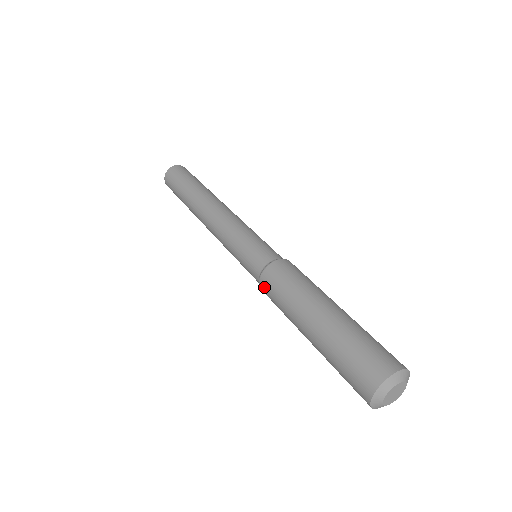
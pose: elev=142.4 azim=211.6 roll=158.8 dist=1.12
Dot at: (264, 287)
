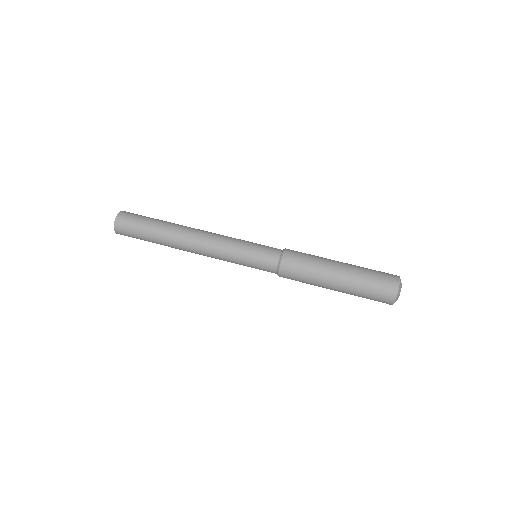
Dot at: (285, 275)
